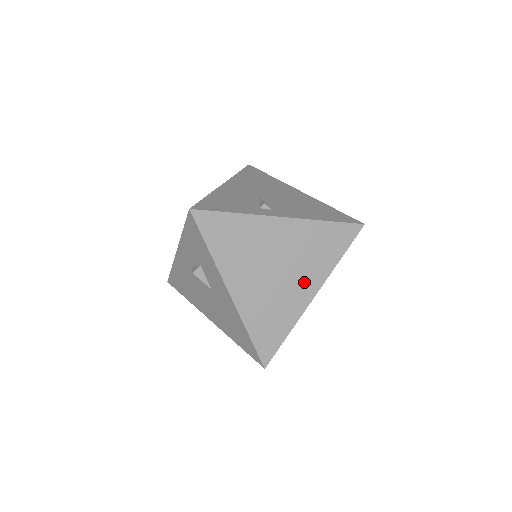
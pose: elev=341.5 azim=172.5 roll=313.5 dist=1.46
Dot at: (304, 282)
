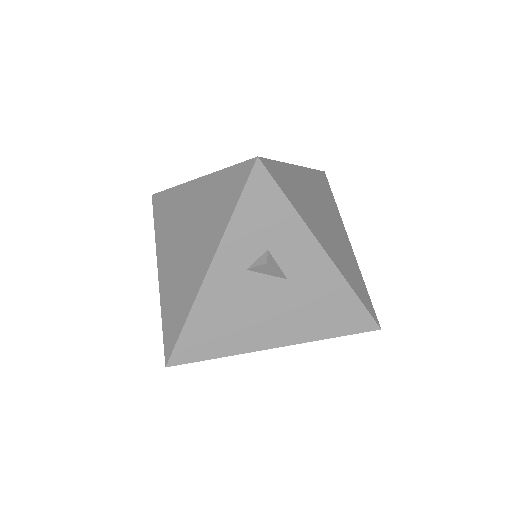
Dot at: (339, 229)
